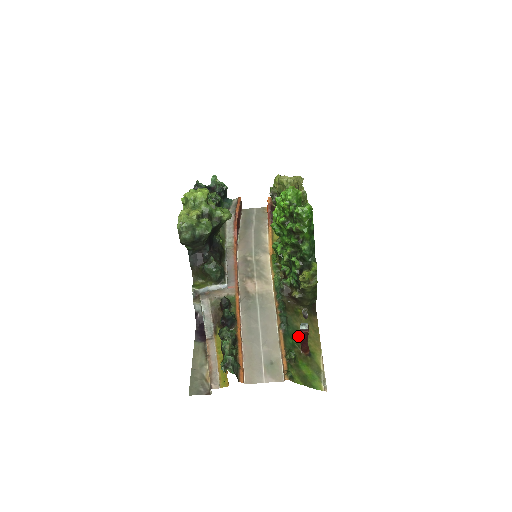
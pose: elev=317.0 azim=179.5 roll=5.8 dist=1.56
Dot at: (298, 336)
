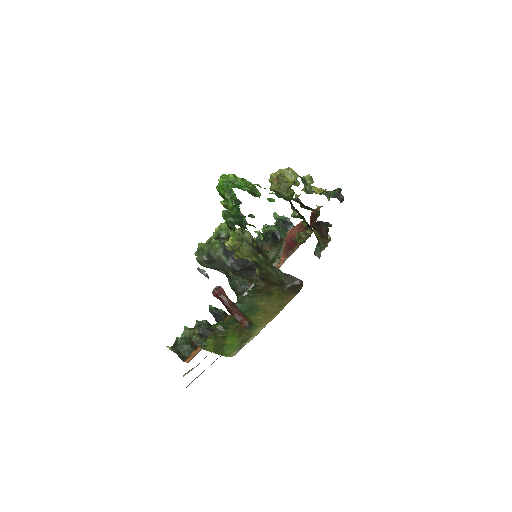
Dot at: (251, 313)
